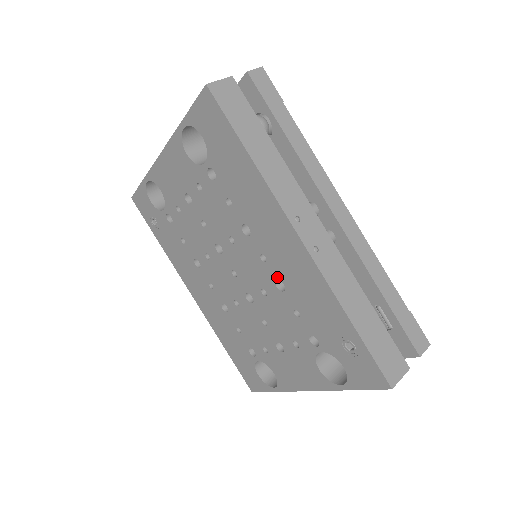
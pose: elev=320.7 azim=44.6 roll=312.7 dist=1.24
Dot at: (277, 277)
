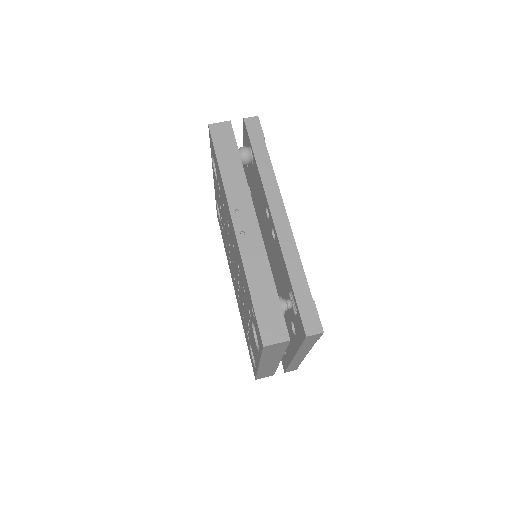
Dot at: (237, 260)
